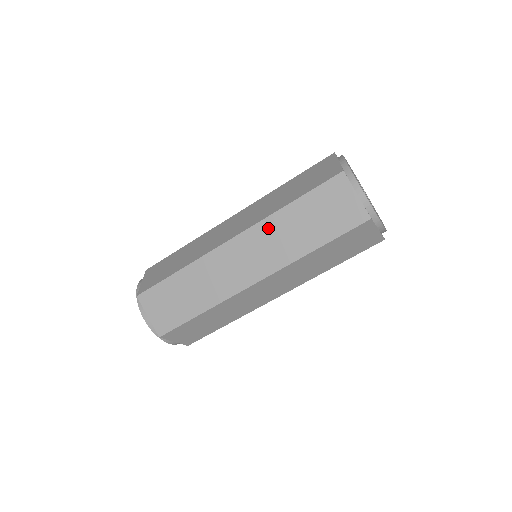
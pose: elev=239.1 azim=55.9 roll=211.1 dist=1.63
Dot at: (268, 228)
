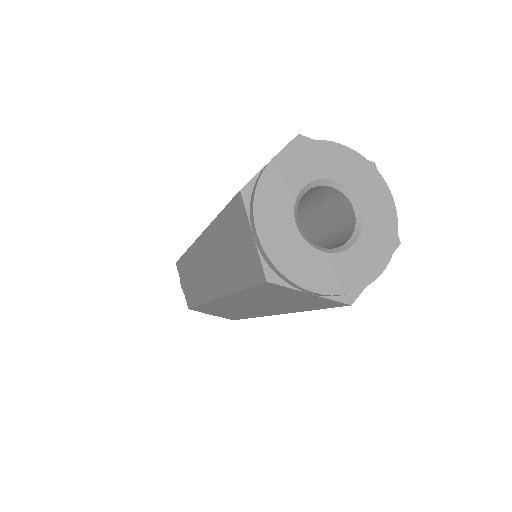
Dot at: (239, 299)
